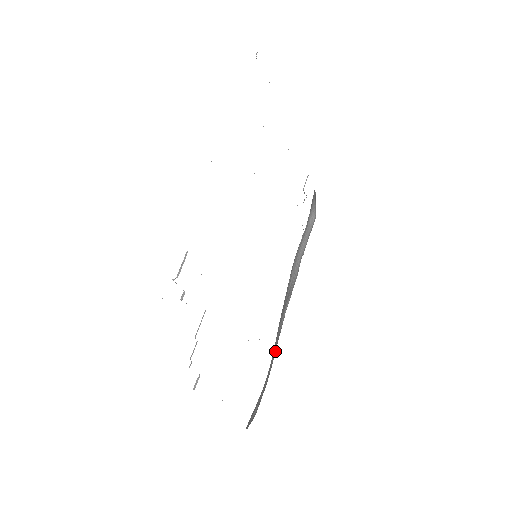
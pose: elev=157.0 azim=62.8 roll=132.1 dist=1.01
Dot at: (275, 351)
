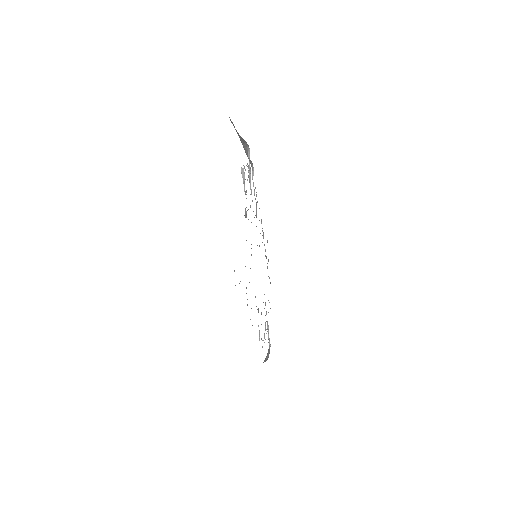
Dot at: occluded
